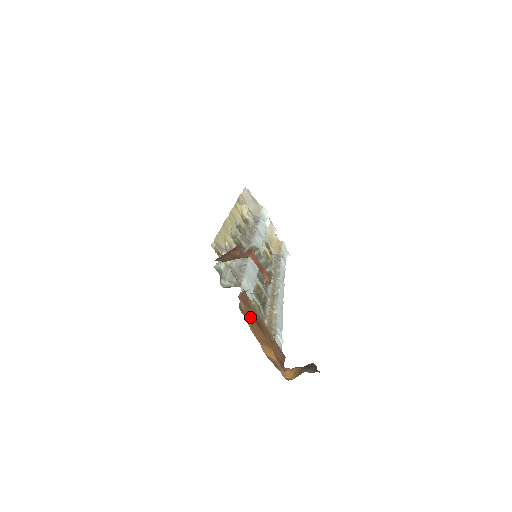
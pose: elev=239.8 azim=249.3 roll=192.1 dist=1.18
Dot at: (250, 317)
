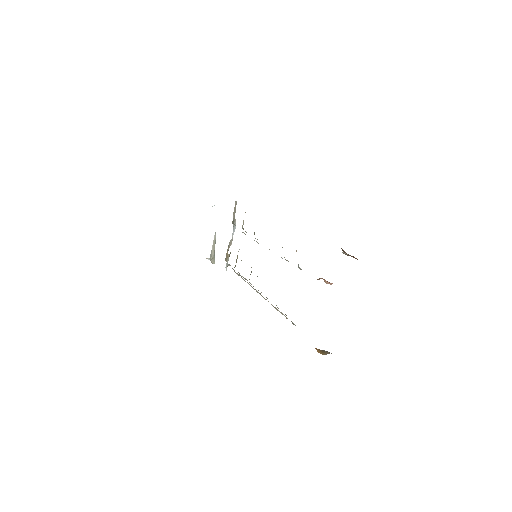
Dot at: occluded
